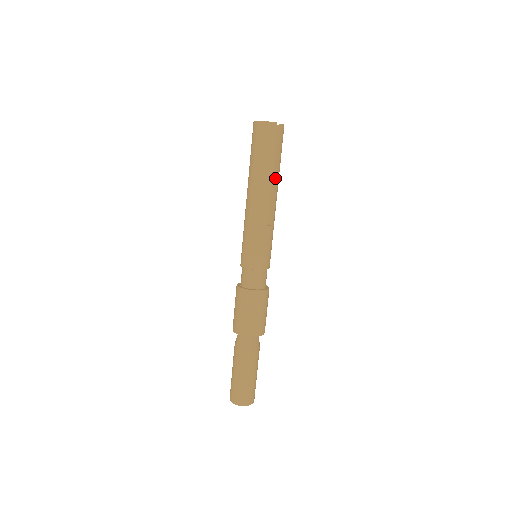
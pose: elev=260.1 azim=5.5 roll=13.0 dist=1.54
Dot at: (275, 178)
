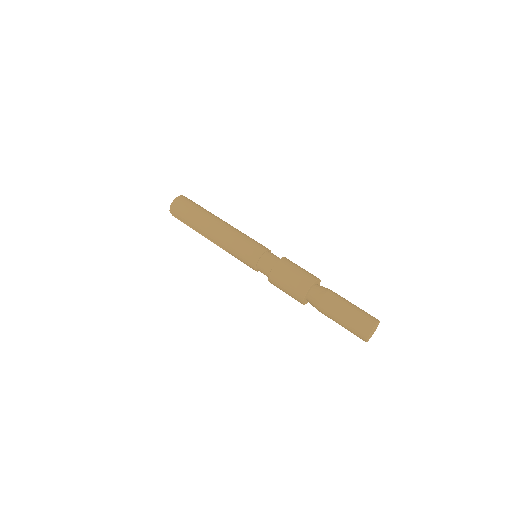
Dot at: occluded
